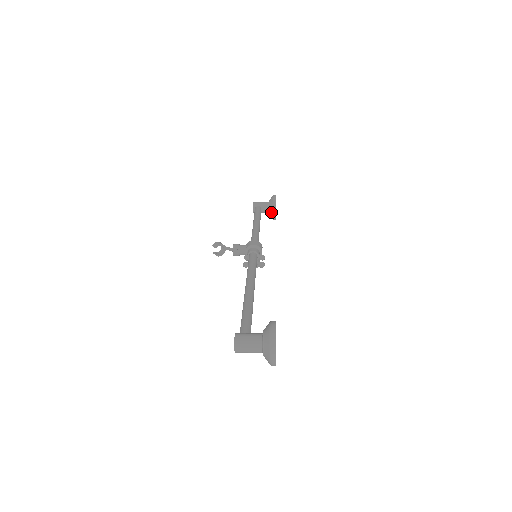
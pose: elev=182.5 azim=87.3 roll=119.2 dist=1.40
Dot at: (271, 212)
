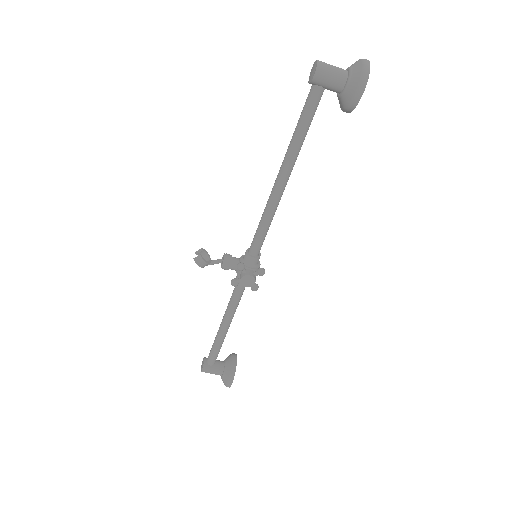
Dot at: (229, 362)
